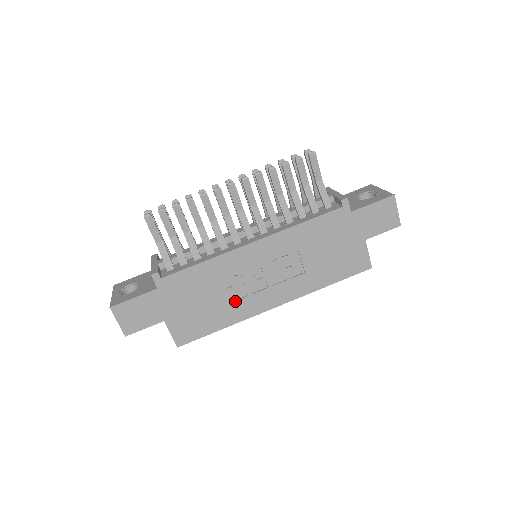
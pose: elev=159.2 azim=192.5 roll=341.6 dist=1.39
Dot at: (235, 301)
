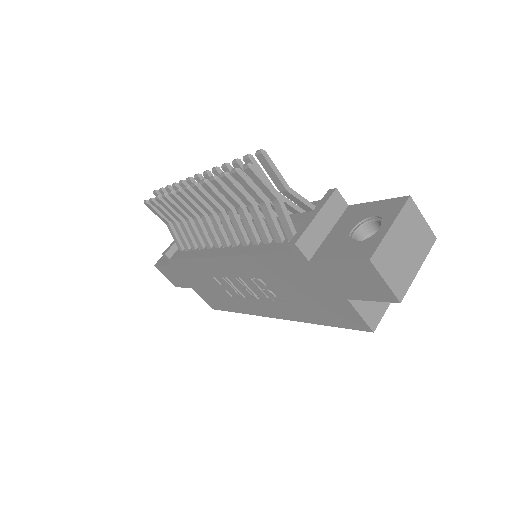
Dot at: (234, 297)
